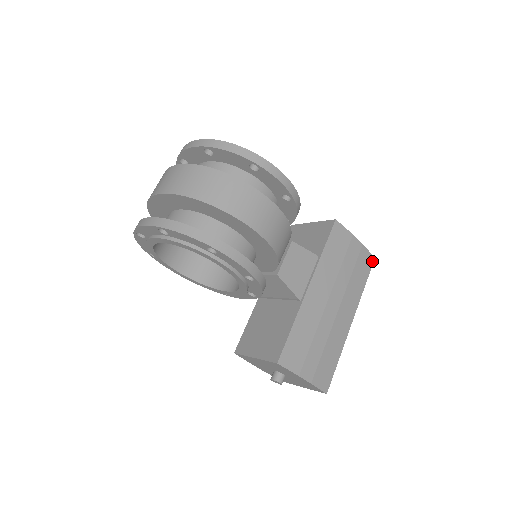
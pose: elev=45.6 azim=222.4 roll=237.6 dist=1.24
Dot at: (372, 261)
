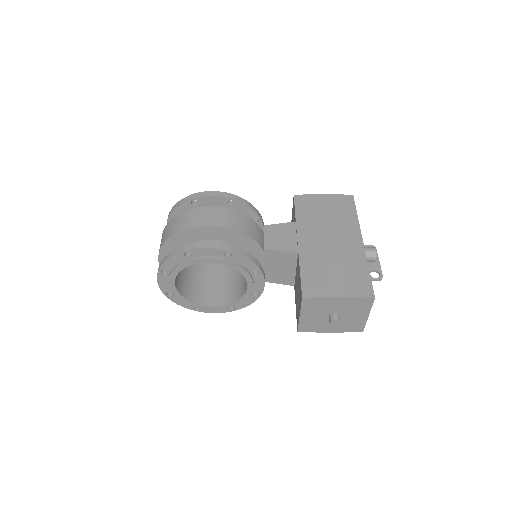
Dot at: (352, 198)
